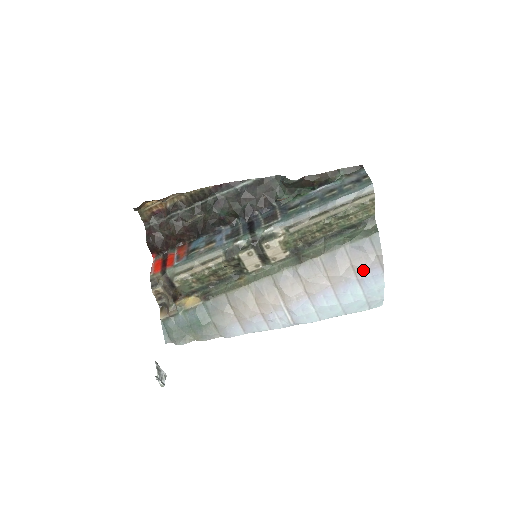
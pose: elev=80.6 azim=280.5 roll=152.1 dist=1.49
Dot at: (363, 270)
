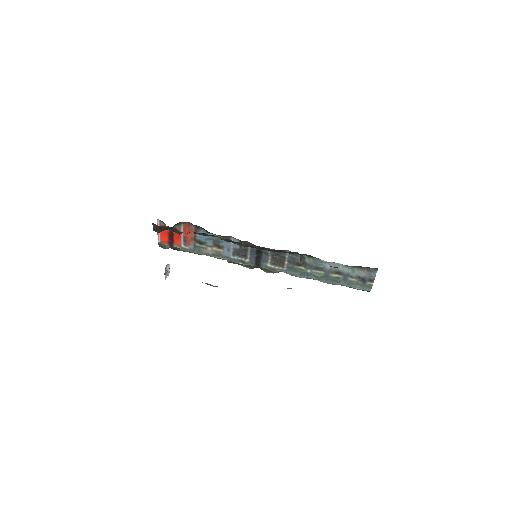
Dot at: occluded
